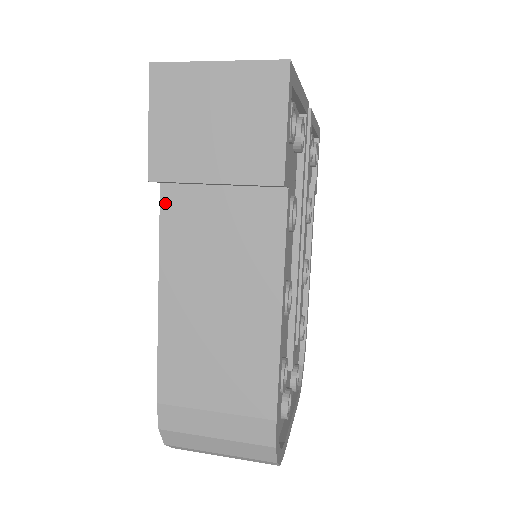
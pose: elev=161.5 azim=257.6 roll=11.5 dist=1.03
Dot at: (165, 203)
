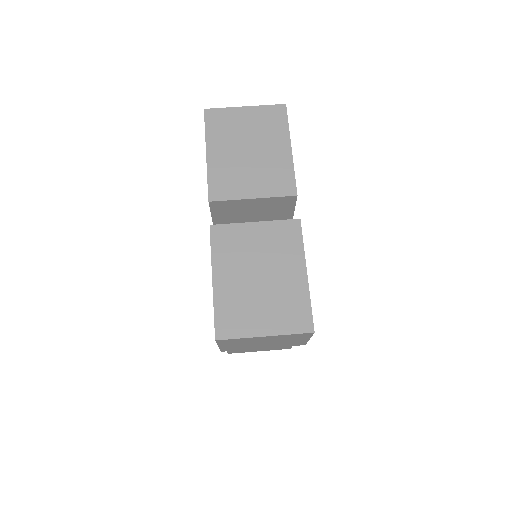
Dot at: occluded
